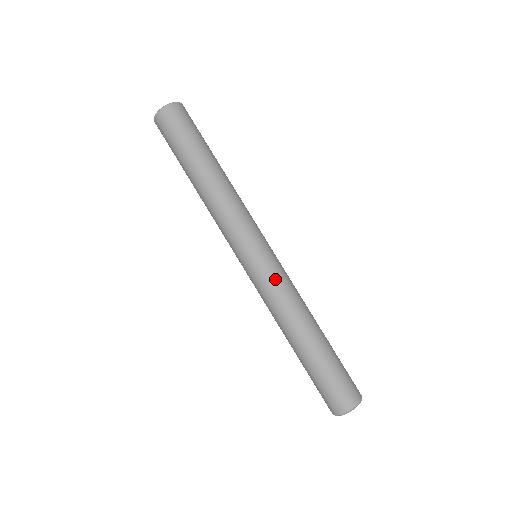
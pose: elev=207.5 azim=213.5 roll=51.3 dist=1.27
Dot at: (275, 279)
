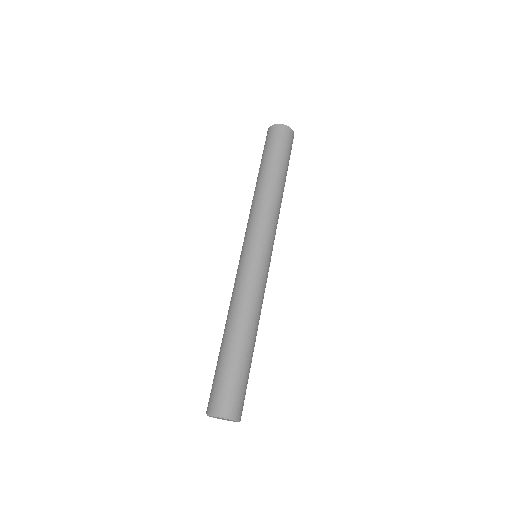
Dot at: (239, 275)
